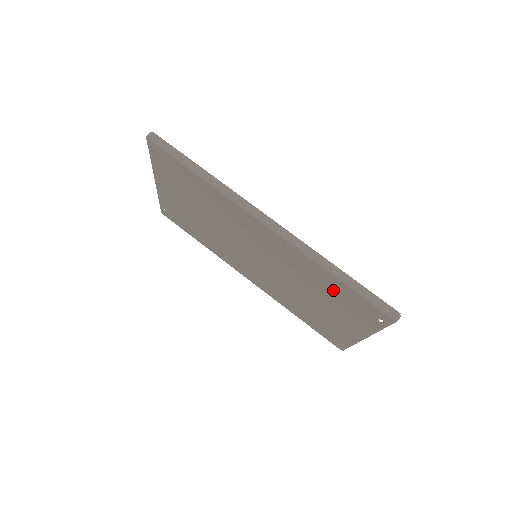
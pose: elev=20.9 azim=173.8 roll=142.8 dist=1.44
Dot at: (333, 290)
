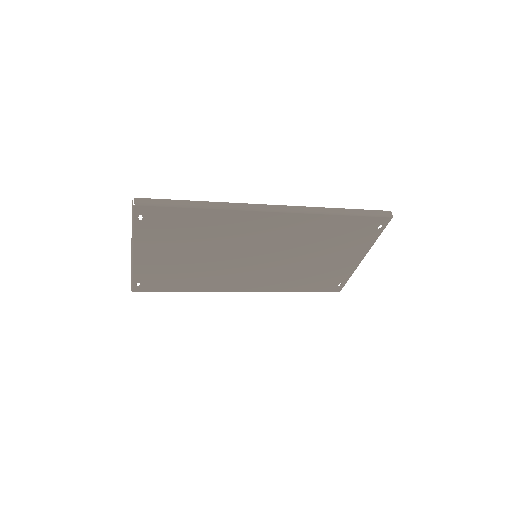
Dot at: (338, 230)
